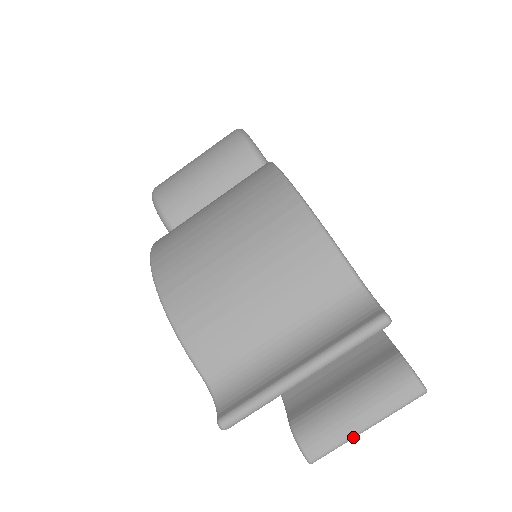
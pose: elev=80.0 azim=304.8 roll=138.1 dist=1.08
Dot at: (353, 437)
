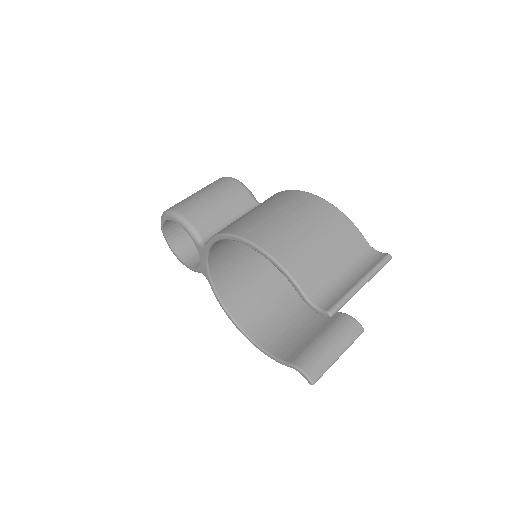
Dot at: occluded
